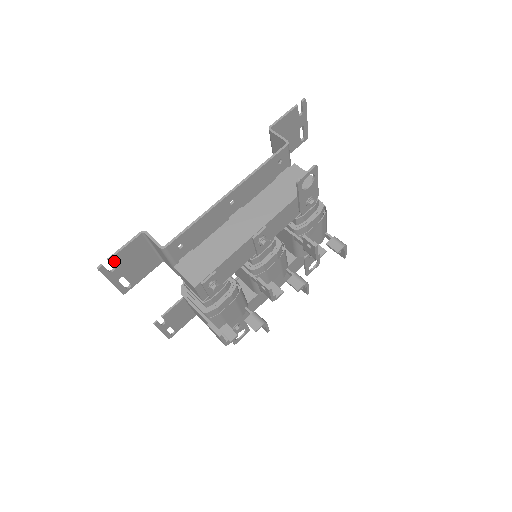
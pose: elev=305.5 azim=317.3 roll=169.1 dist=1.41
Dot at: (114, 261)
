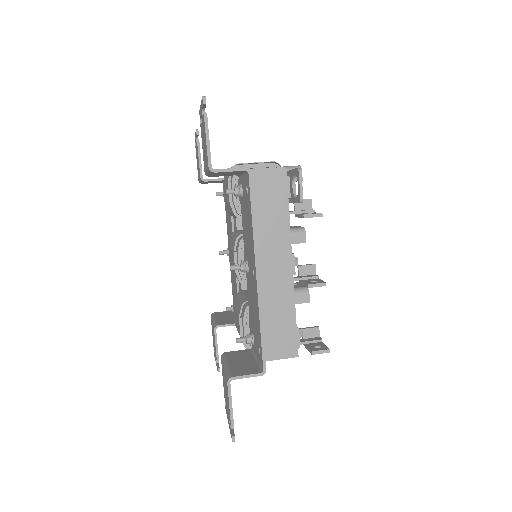
Dot at: (232, 421)
